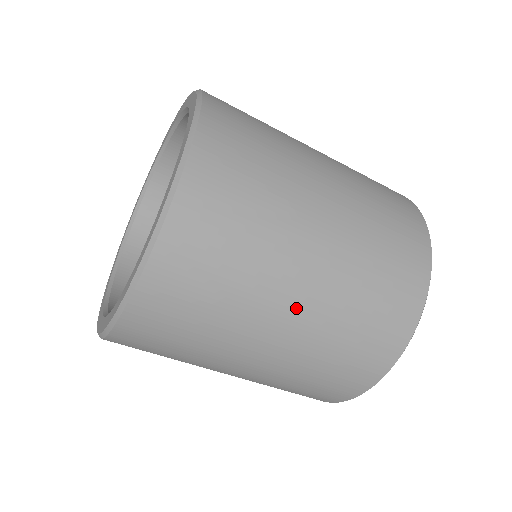
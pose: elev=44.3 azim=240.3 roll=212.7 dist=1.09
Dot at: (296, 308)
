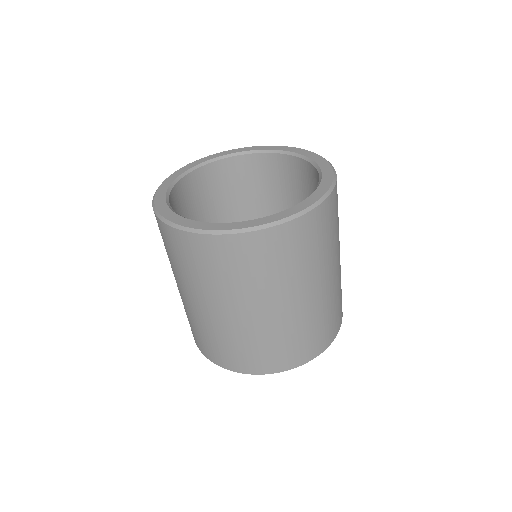
Dot at: (231, 314)
